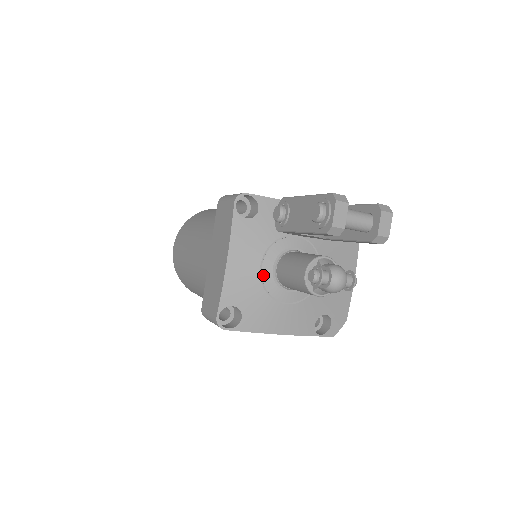
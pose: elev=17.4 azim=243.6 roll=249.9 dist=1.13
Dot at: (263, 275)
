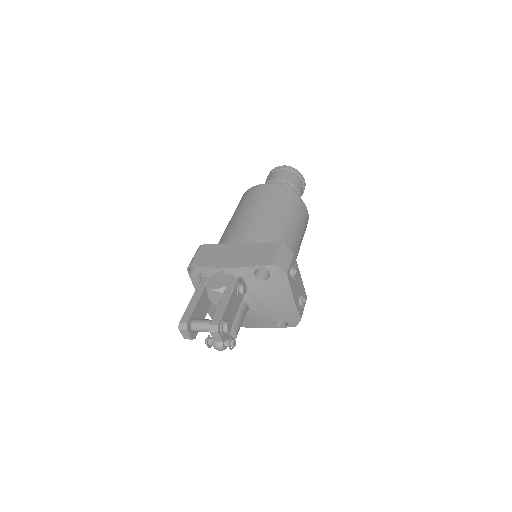
Dot at: occluded
